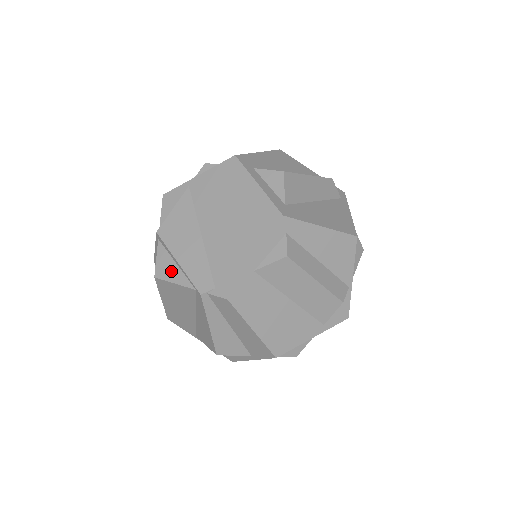
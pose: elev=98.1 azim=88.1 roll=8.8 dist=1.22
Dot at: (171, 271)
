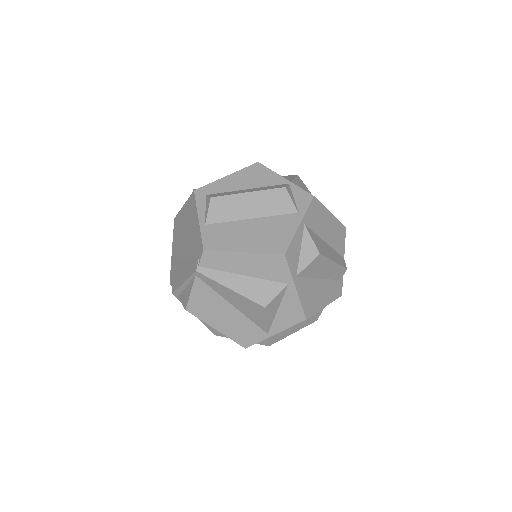
Dot at: (187, 293)
